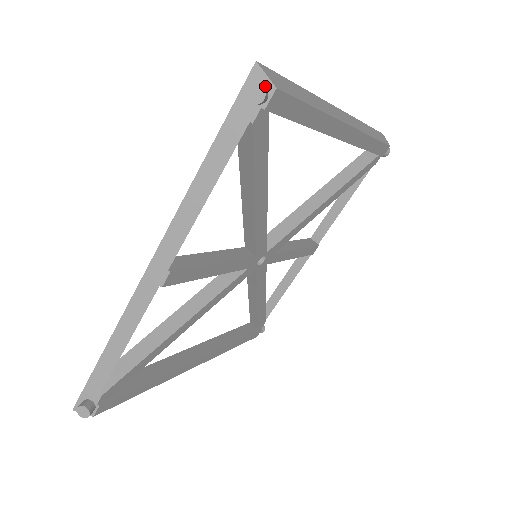
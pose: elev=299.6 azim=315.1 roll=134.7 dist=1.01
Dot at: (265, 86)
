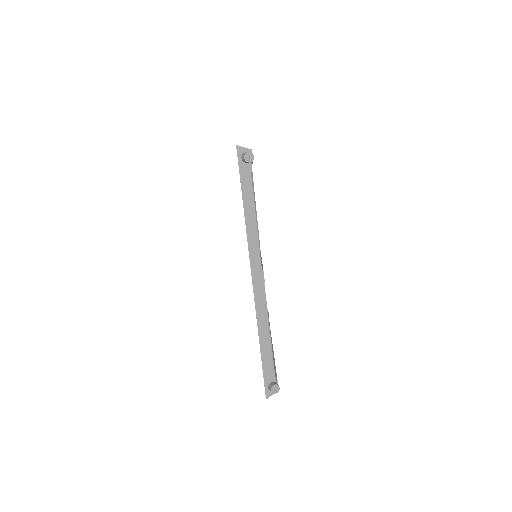
Dot at: (247, 152)
